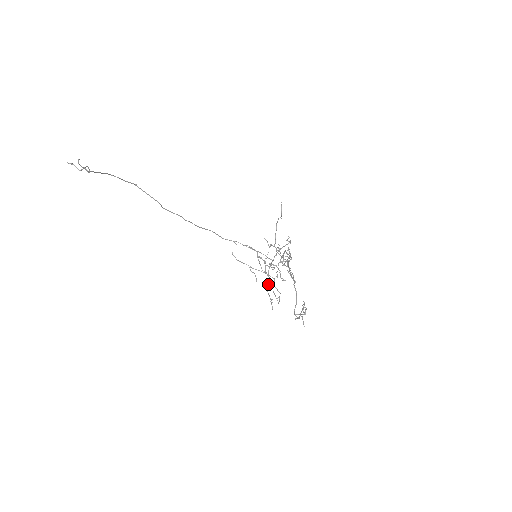
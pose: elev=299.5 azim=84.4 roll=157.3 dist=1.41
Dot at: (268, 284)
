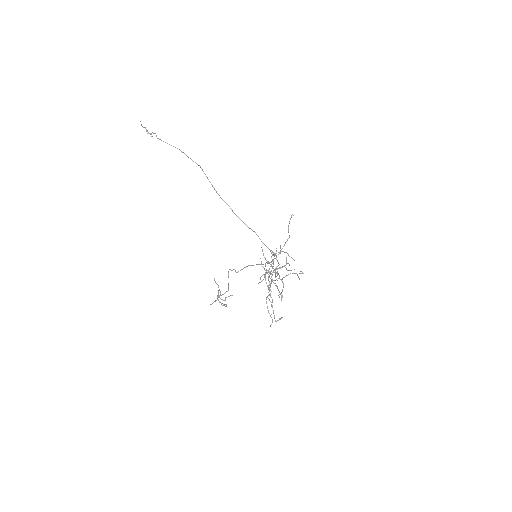
Dot at: occluded
